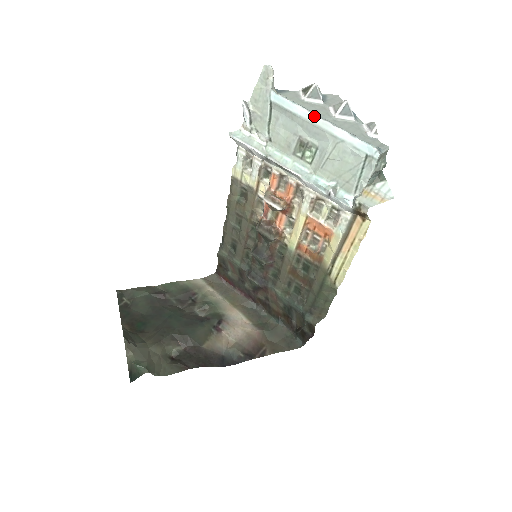
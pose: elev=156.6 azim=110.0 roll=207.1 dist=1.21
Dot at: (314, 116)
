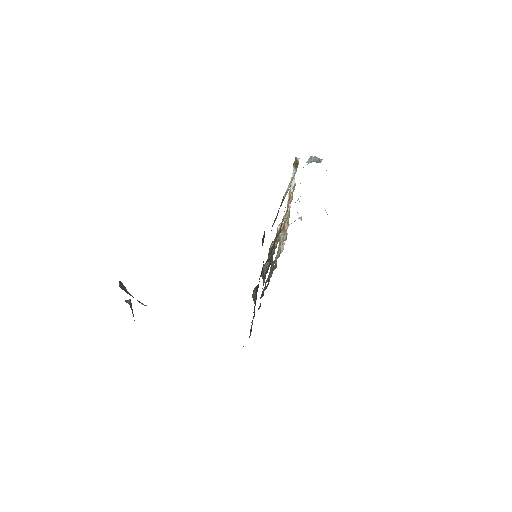
Dot at: occluded
